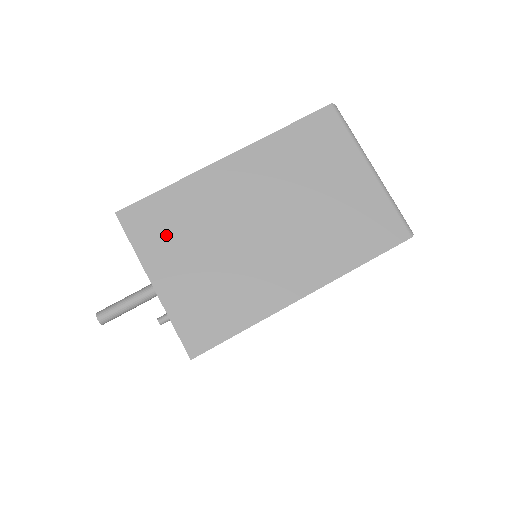
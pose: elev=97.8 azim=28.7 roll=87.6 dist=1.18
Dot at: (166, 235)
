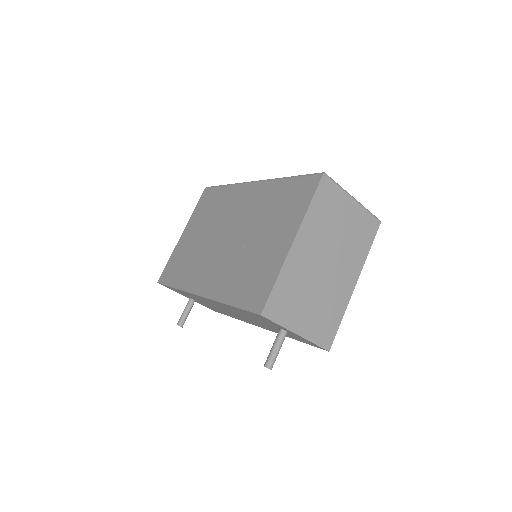
Dot at: (290, 306)
